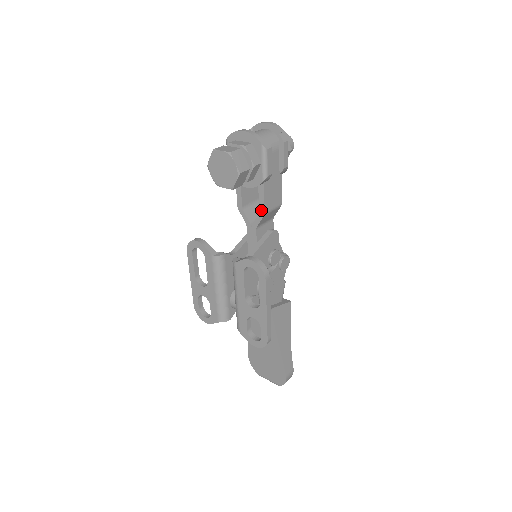
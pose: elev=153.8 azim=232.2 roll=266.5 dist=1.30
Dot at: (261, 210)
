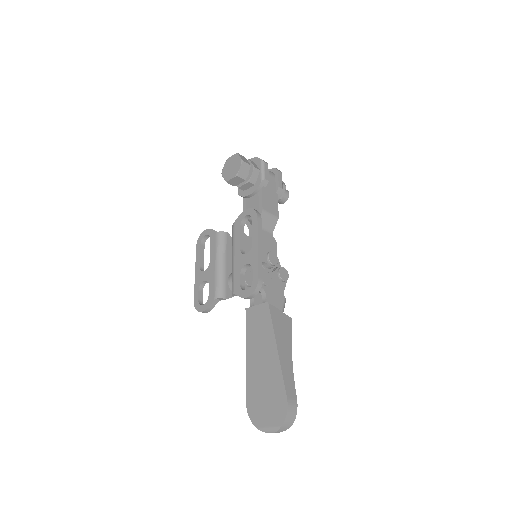
Dot at: (260, 208)
